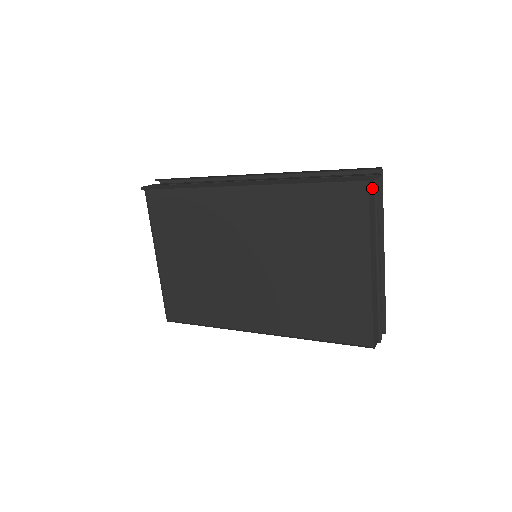
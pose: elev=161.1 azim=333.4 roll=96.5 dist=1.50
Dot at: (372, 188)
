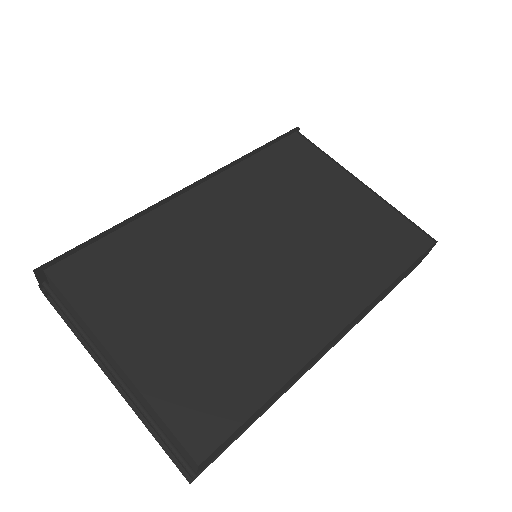
Dot at: occluded
